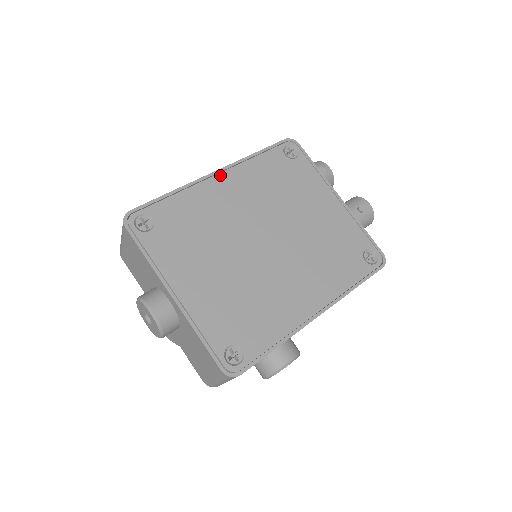
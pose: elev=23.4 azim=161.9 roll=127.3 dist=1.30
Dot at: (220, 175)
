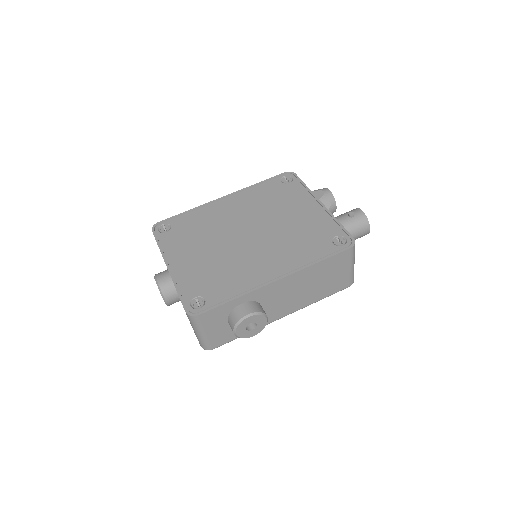
Dot at: (226, 198)
